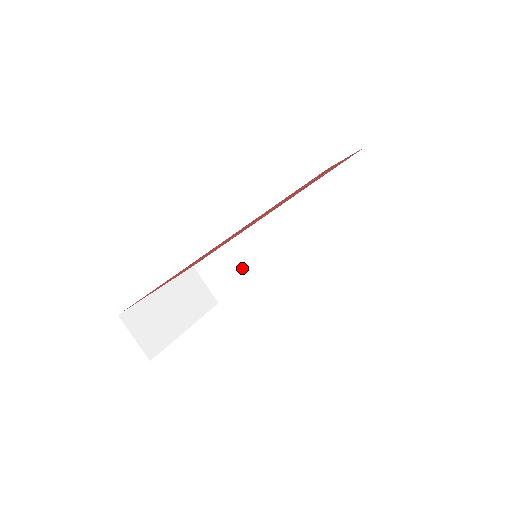
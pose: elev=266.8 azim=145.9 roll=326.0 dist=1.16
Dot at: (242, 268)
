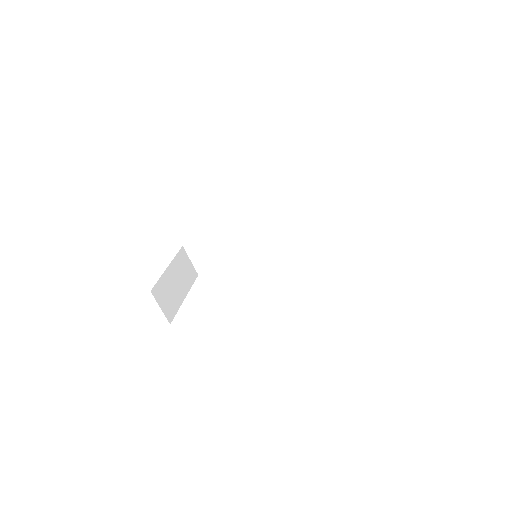
Dot at: (225, 253)
